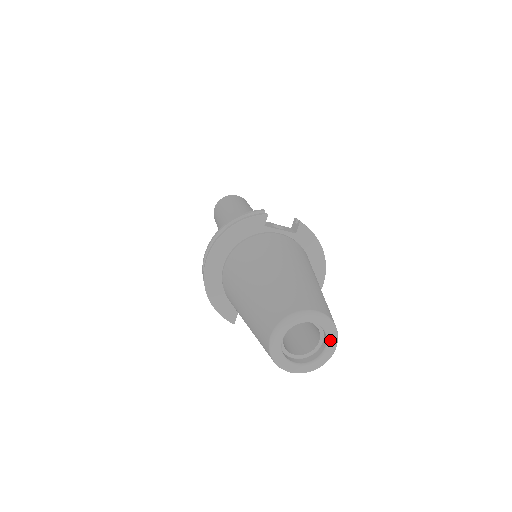
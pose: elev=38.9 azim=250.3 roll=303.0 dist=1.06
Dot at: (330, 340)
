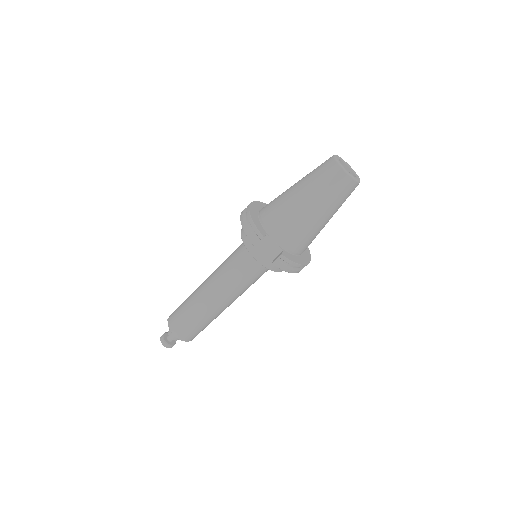
Dot at: (357, 176)
